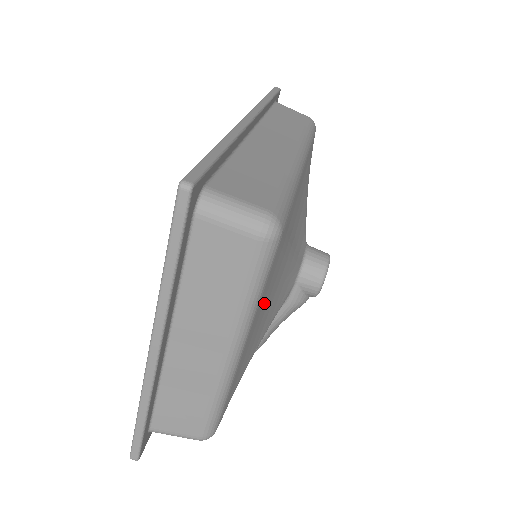
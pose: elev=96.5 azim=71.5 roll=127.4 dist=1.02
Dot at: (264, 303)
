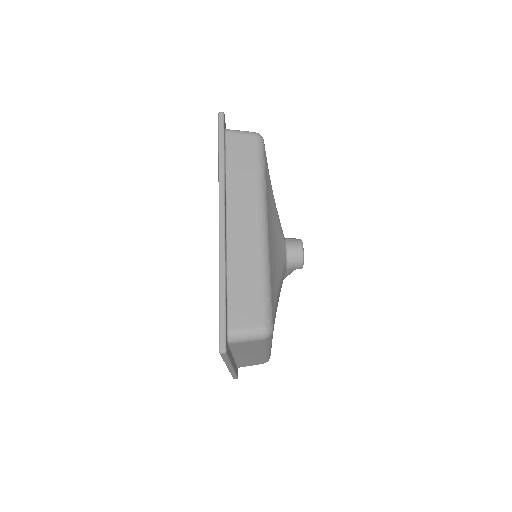
Dot at: occluded
